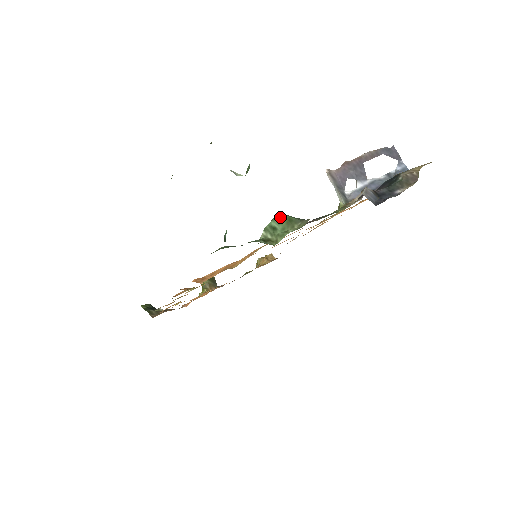
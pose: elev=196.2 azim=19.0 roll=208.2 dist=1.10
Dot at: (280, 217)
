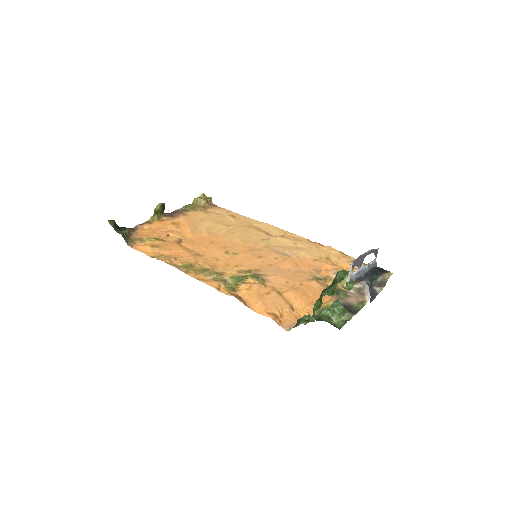
Dot at: (341, 307)
